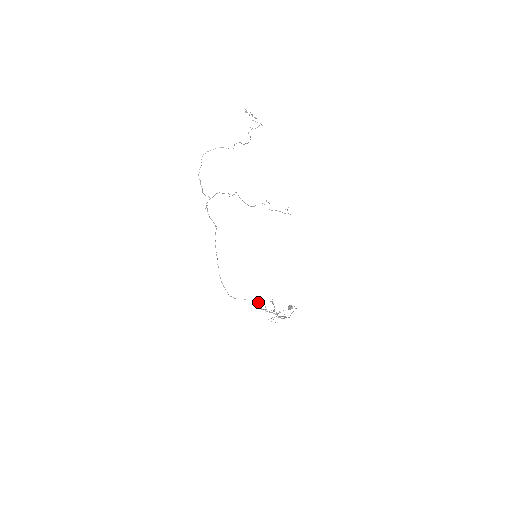
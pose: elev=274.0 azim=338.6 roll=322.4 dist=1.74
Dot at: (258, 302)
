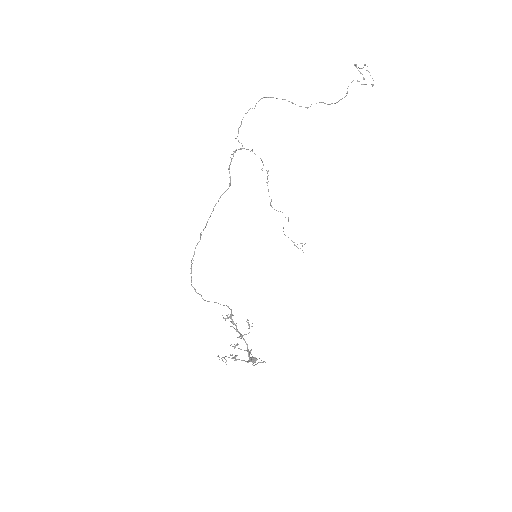
Dot at: occluded
